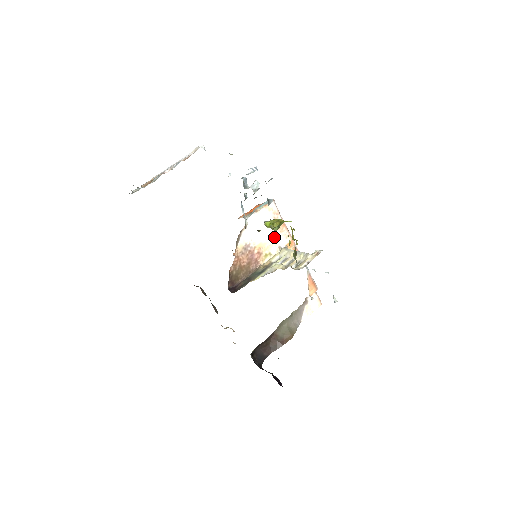
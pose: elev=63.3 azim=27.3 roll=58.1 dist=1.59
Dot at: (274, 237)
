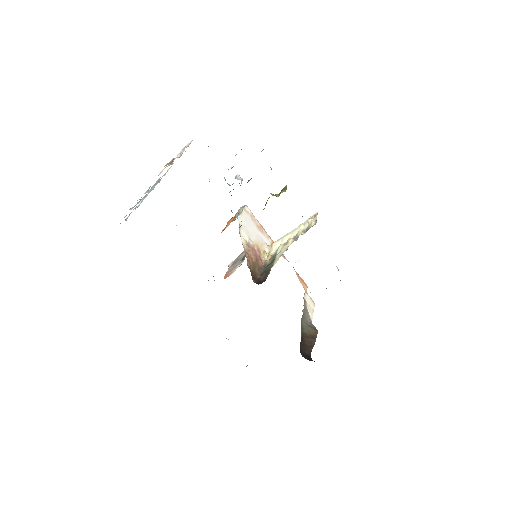
Dot at: (260, 237)
